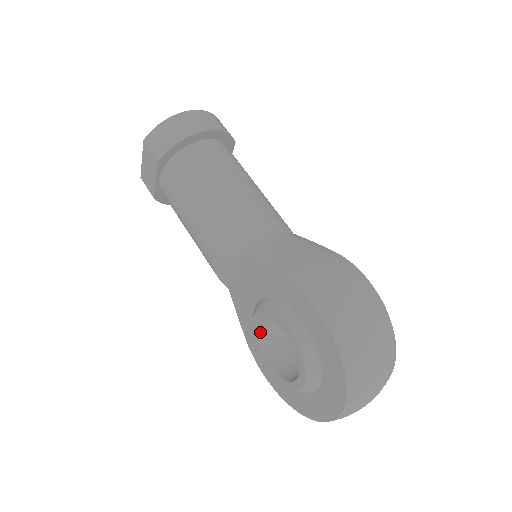
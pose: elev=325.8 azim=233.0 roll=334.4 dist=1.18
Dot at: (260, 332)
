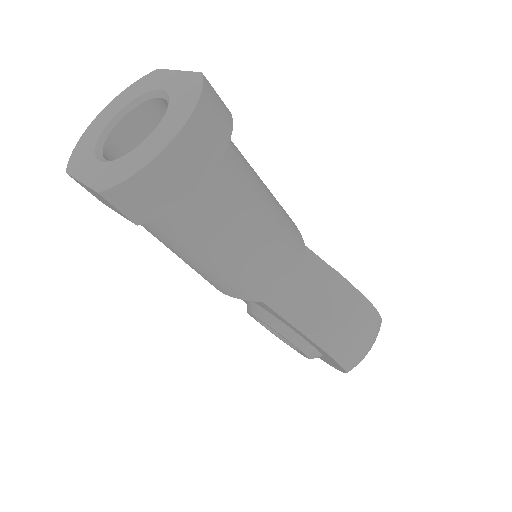
Dot at: occluded
